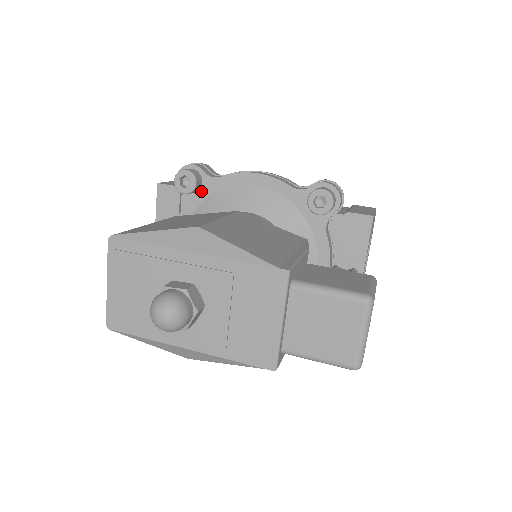
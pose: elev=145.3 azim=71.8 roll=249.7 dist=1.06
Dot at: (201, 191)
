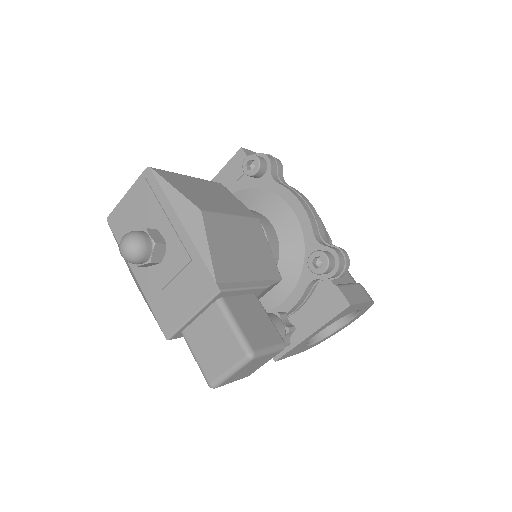
Dot at: (258, 180)
